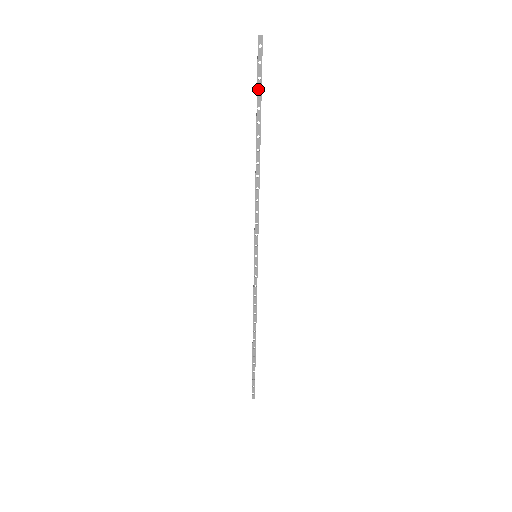
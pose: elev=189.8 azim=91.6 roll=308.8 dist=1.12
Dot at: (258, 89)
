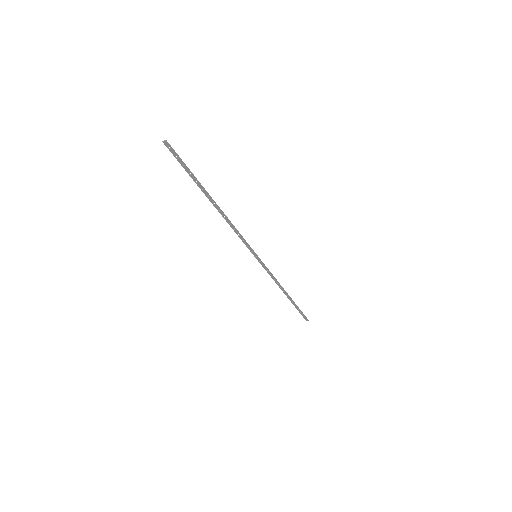
Dot at: (187, 171)
